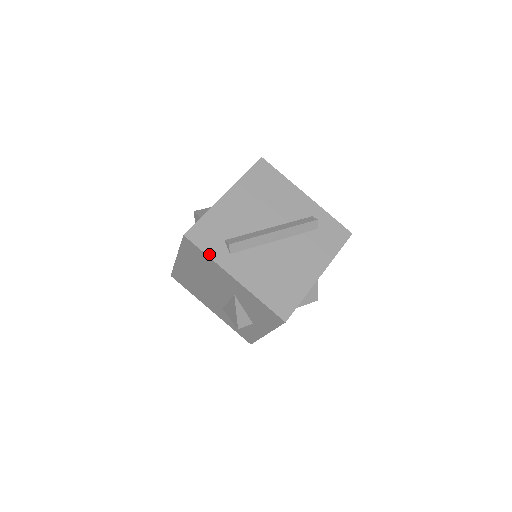
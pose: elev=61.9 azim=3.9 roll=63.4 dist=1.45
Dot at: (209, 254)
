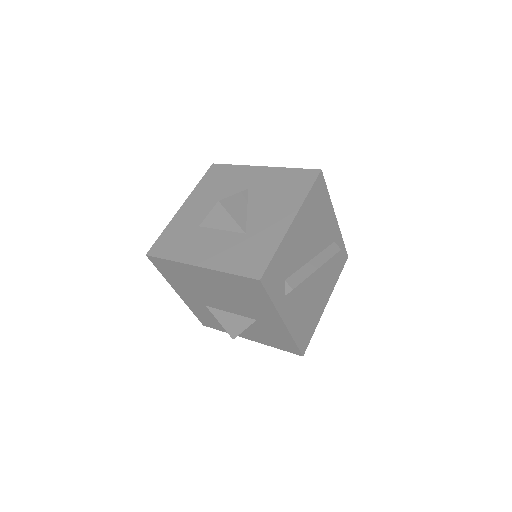
Dot at: (273, 300)
